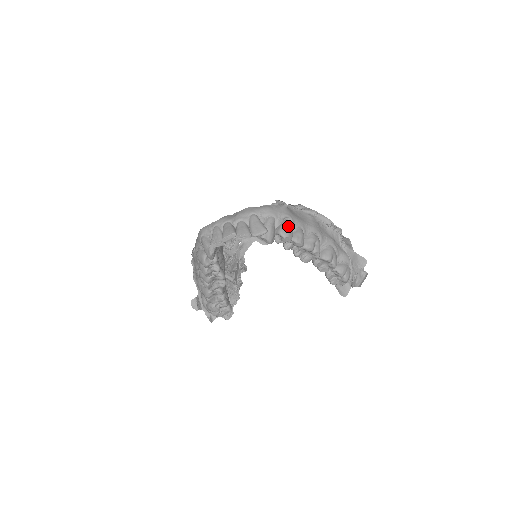
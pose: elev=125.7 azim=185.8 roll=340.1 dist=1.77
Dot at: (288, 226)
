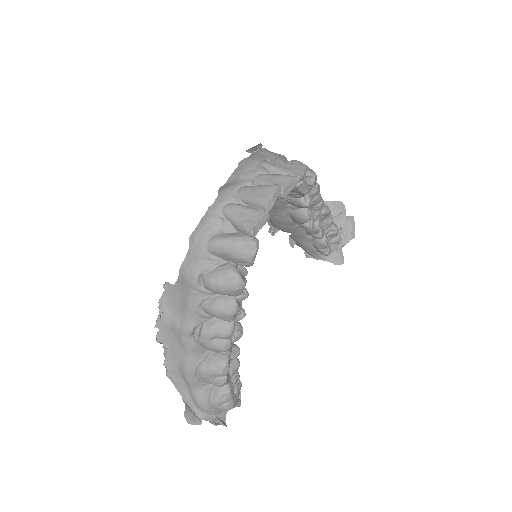
Dot at: (302, 163)
